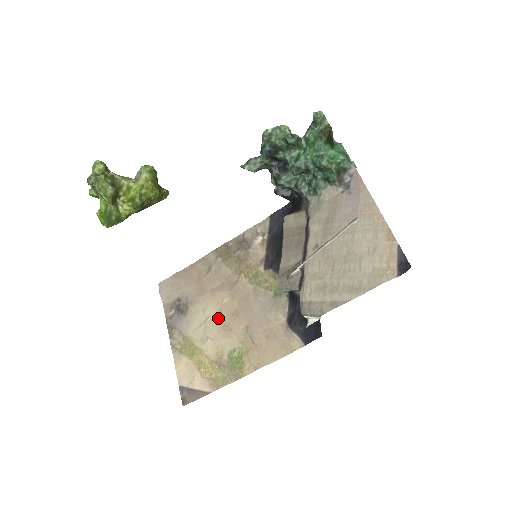
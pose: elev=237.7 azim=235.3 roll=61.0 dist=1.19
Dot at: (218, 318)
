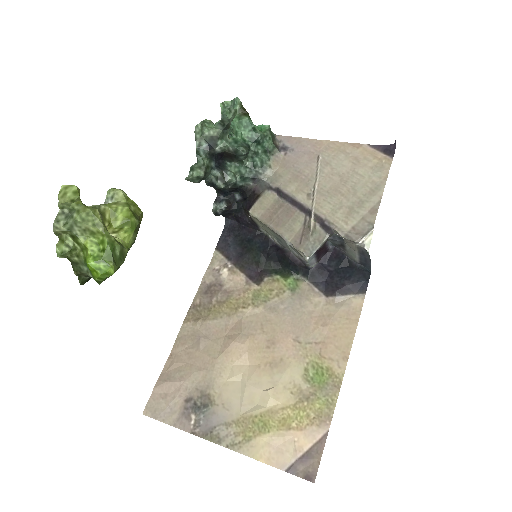
Dot at: (255, 366)
